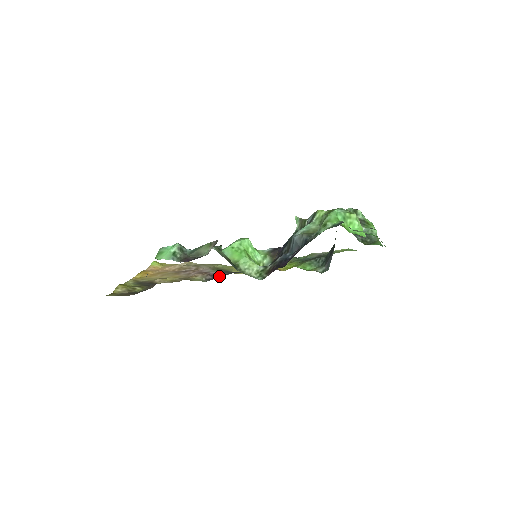
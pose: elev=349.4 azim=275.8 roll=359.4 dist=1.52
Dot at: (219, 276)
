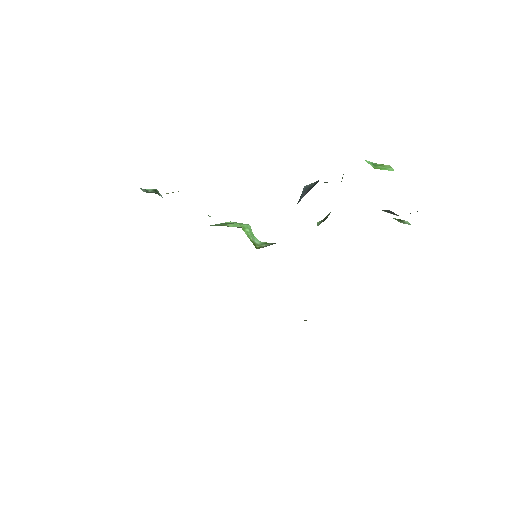
Dot at: occluded
